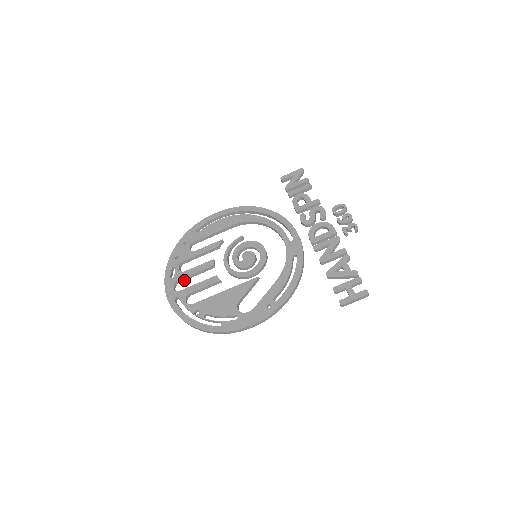
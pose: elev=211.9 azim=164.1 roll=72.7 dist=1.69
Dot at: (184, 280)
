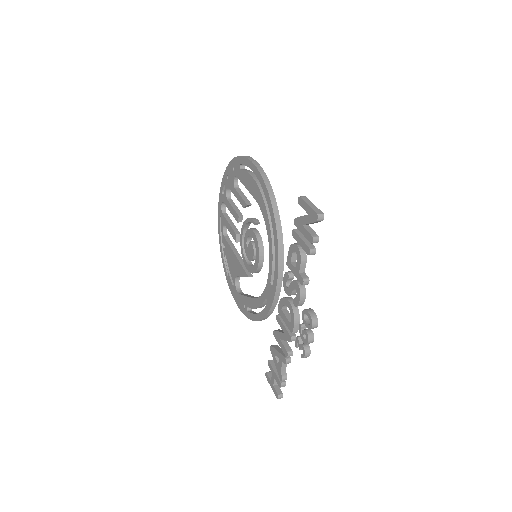
Dot at: occluded
